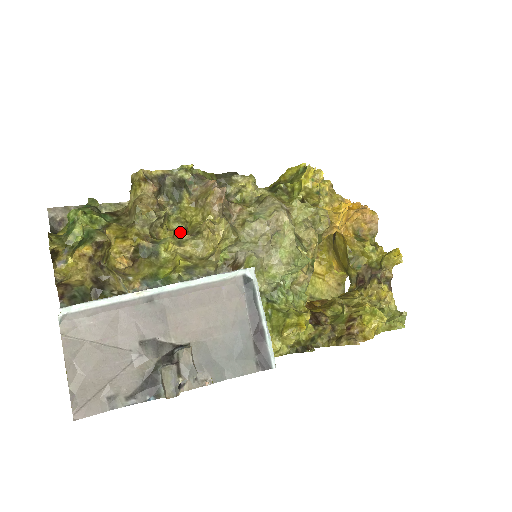
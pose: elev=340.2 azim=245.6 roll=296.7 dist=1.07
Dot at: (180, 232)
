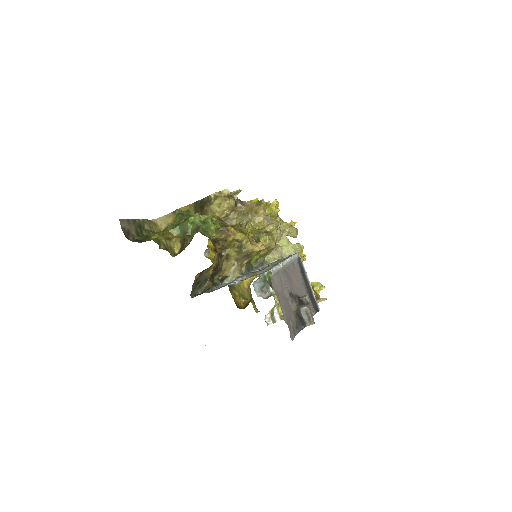
Dot at: occluded
